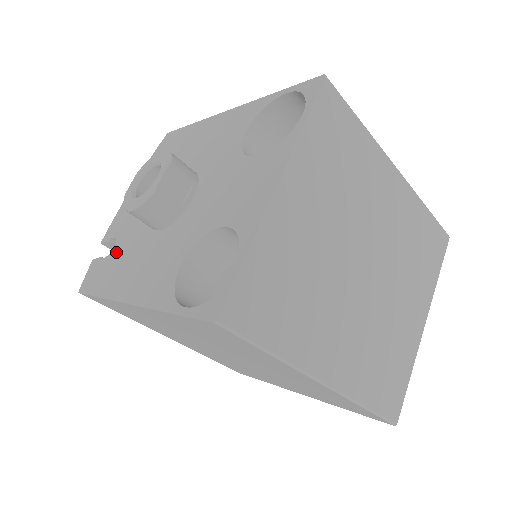
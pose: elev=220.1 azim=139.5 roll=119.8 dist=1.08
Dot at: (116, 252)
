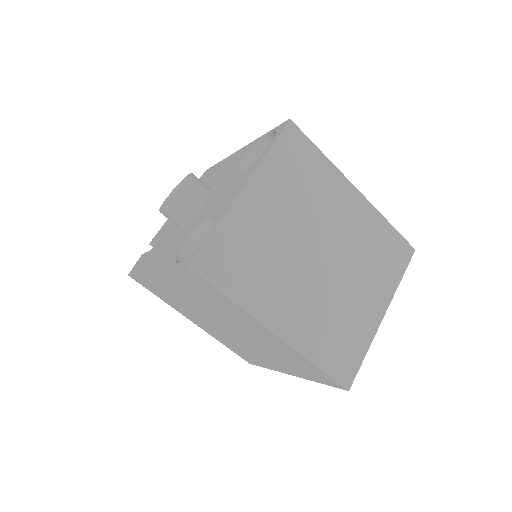
Dot at: (155, 246)
